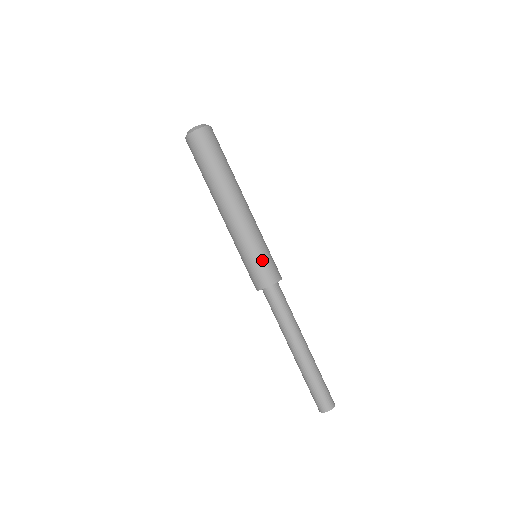
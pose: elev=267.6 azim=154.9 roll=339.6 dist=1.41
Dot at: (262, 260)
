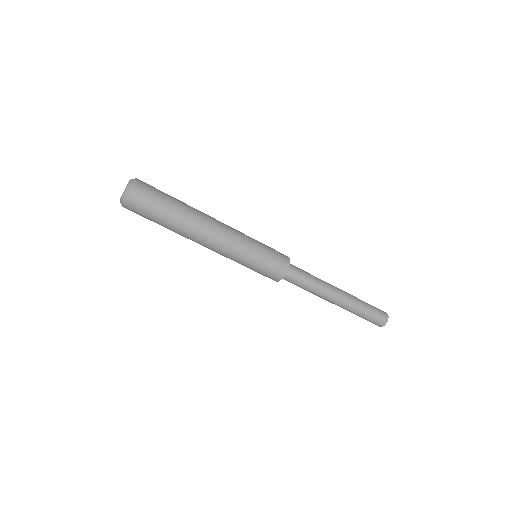
Dot at: (268, 253)
